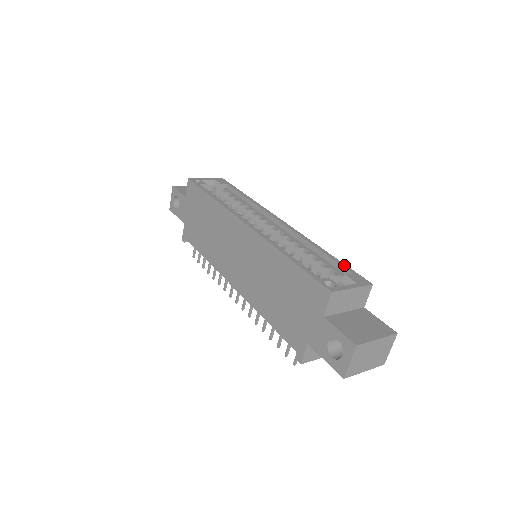
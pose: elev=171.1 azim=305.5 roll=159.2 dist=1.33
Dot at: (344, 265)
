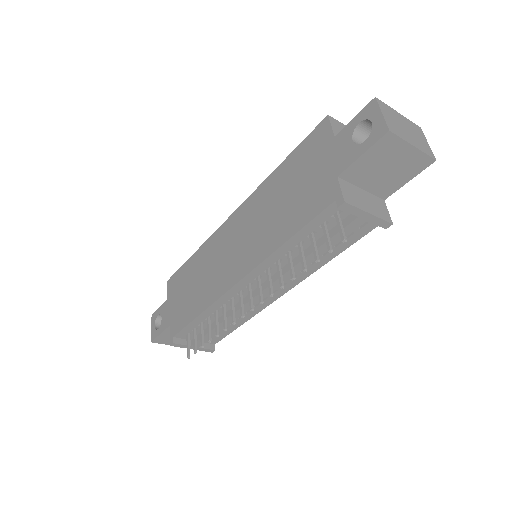
Dot at: occluded
